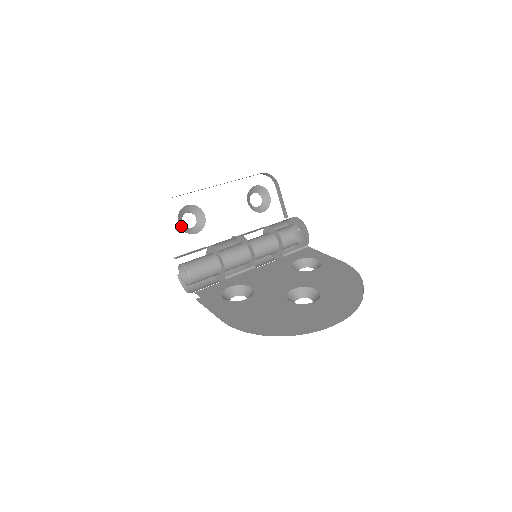
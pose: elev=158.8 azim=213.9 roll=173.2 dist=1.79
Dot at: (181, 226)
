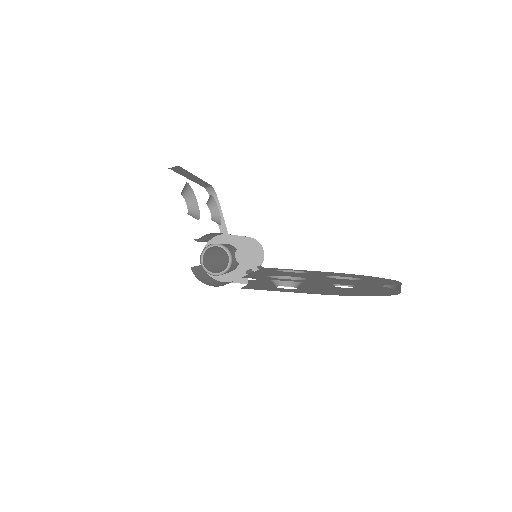
Dot at: occluded
